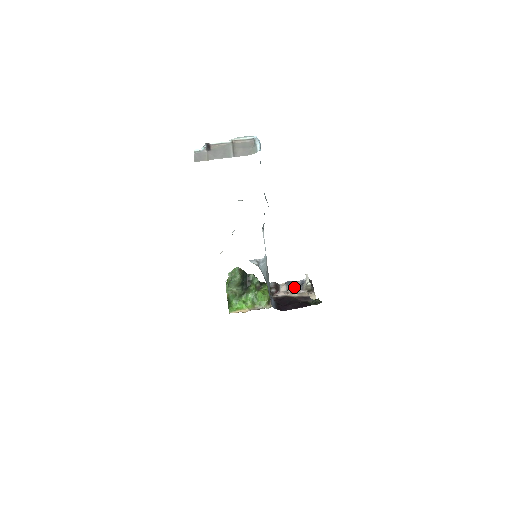
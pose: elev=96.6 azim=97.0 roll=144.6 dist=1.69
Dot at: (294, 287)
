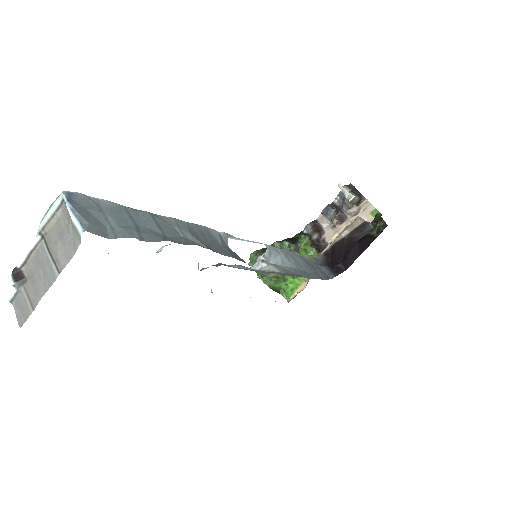
Dot at: (336, 212)
